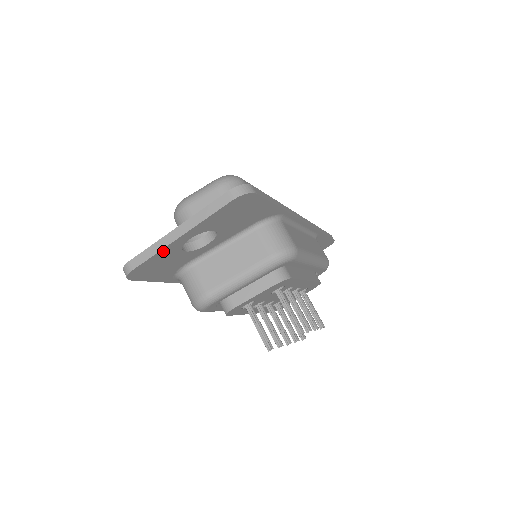
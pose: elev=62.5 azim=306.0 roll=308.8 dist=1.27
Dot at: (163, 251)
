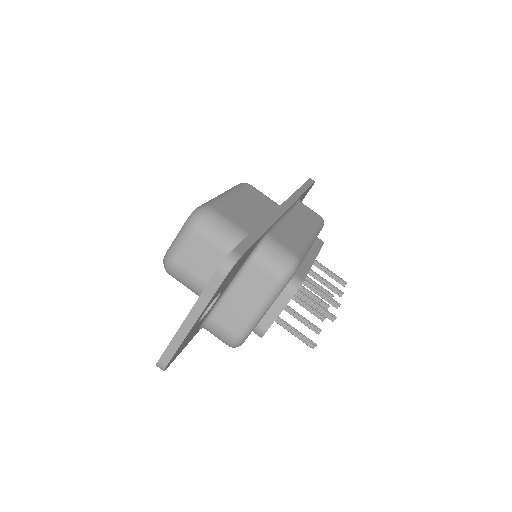
Dot at: (184, 340)
